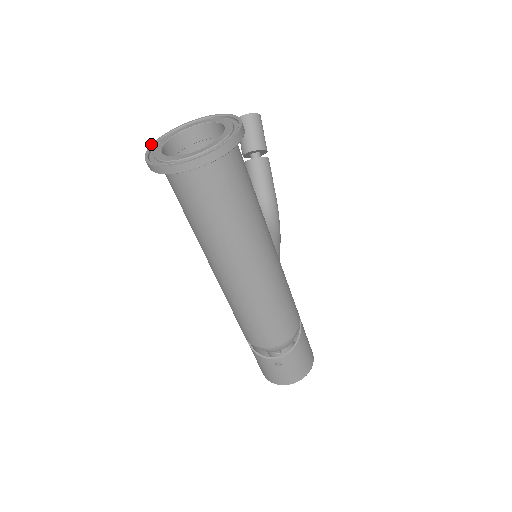
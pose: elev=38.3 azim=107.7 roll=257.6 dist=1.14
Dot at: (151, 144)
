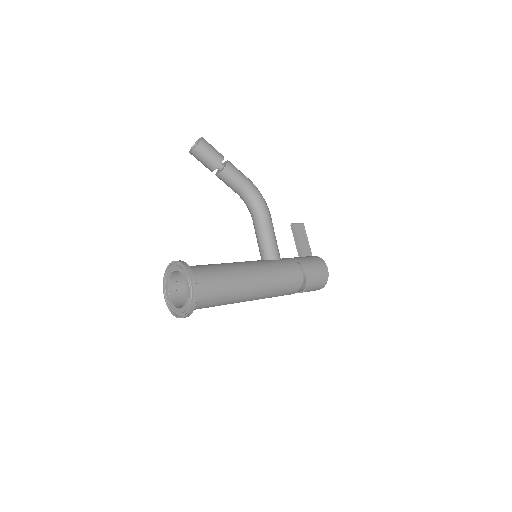
Dot at: occluded
